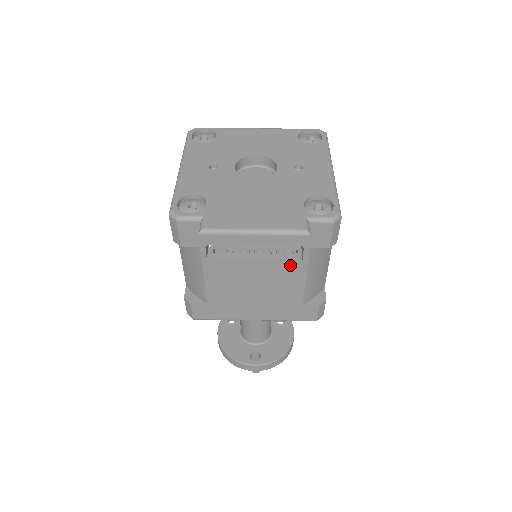
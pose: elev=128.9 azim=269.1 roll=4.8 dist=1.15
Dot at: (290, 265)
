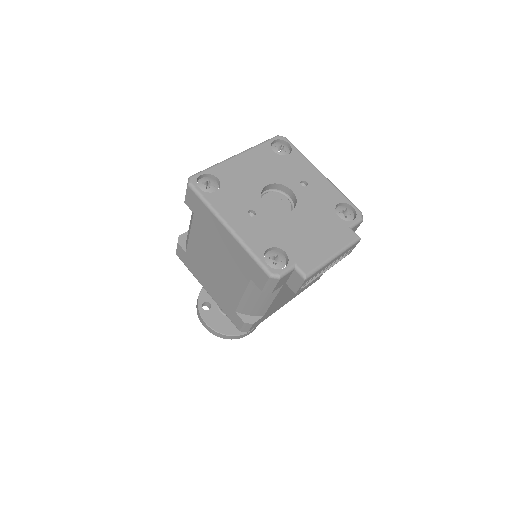
Dot at: occluded
